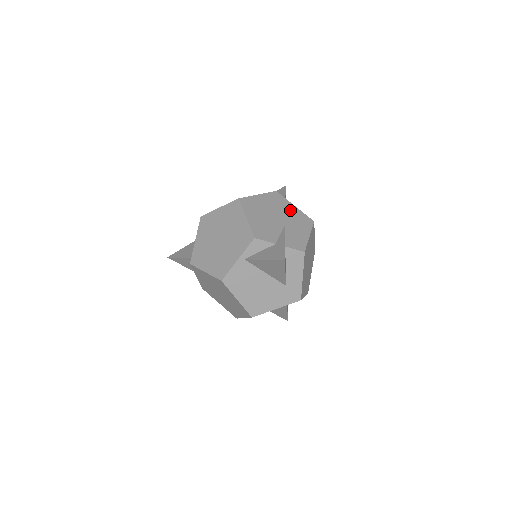
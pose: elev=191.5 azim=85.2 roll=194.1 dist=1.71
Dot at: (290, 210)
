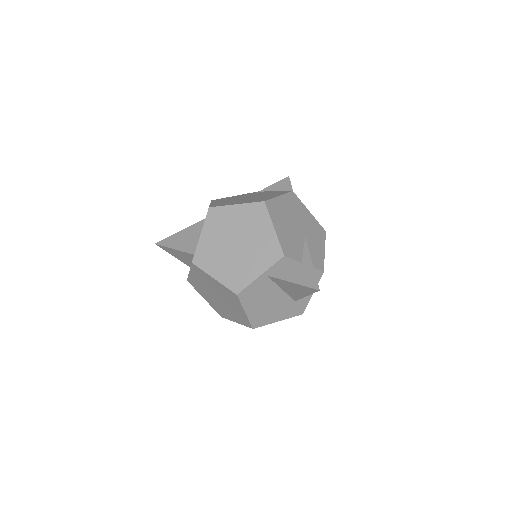
Dot at: (307, 217)
